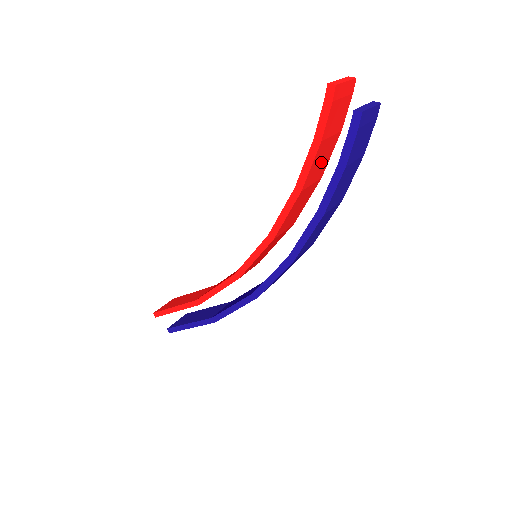
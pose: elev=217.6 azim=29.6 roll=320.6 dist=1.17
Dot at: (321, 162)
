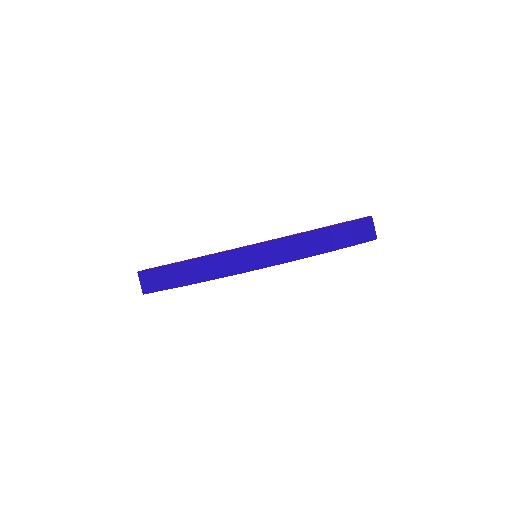
Dot at: occluded
